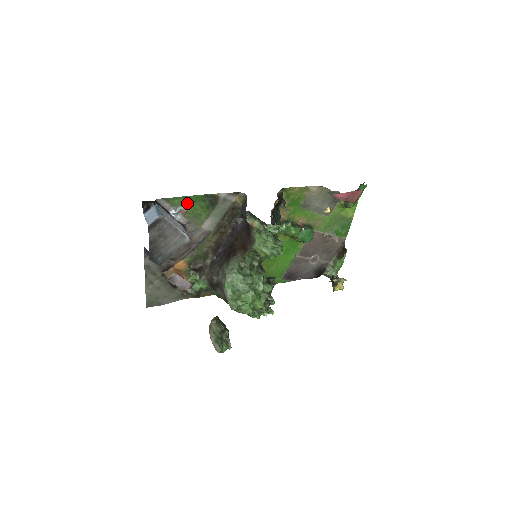
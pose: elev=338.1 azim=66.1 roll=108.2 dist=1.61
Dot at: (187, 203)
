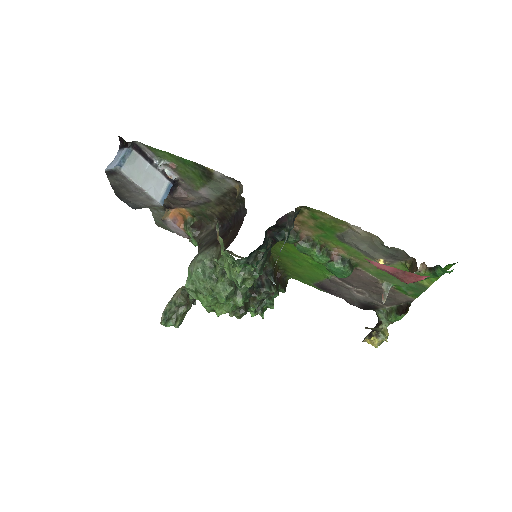
Dot at: (175, 160)
